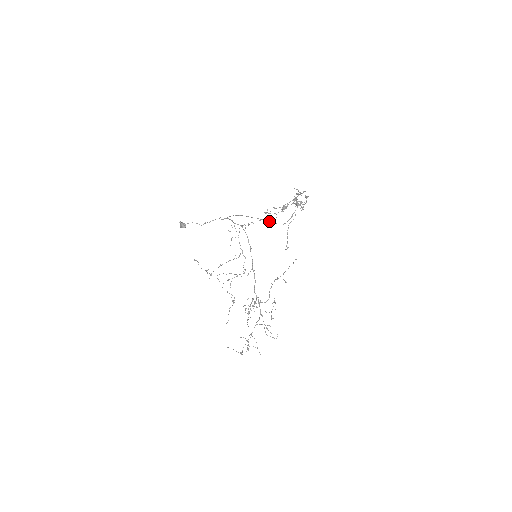
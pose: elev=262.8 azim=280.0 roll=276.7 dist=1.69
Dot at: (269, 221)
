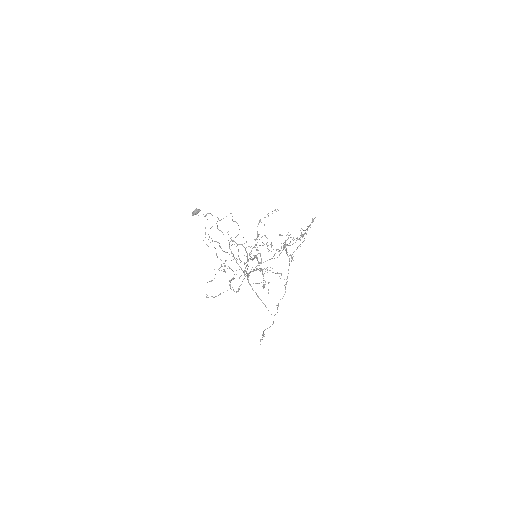
Dot at: (255, 292)
